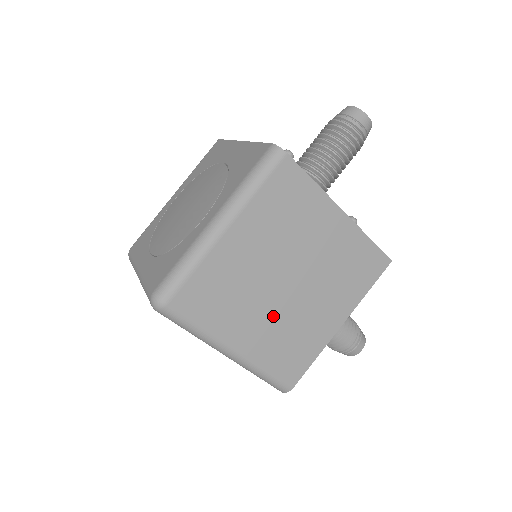
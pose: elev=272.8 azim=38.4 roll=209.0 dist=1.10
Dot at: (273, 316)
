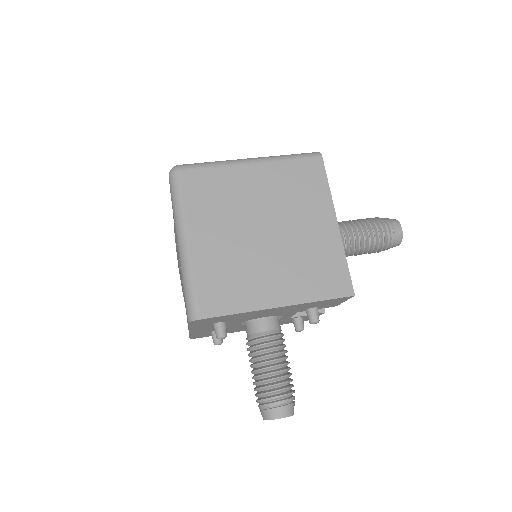
Dot at: (234, 245)
